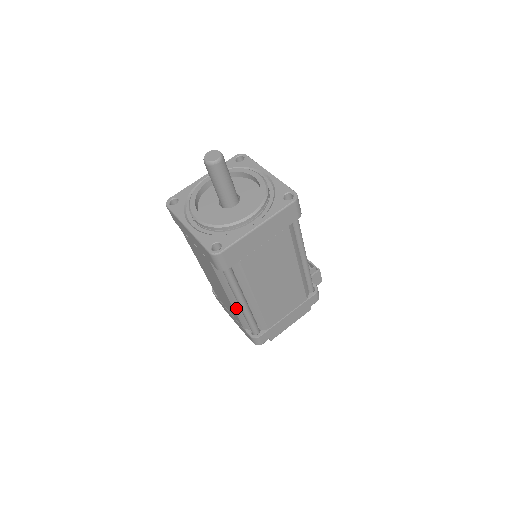
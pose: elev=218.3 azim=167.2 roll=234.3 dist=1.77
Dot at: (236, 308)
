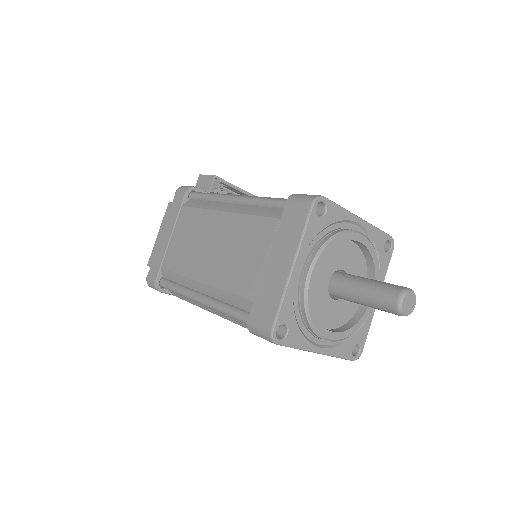
Dot at: occluded
